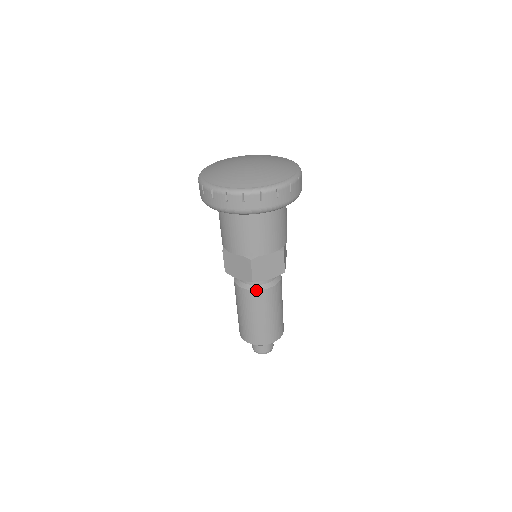
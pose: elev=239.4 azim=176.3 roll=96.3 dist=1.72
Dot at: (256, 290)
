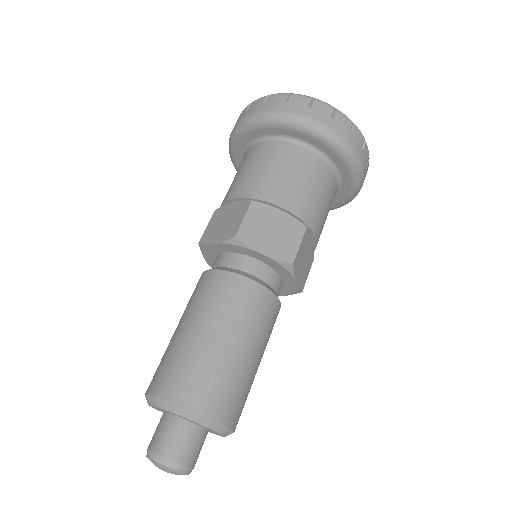
Dot at: (231, 272)
